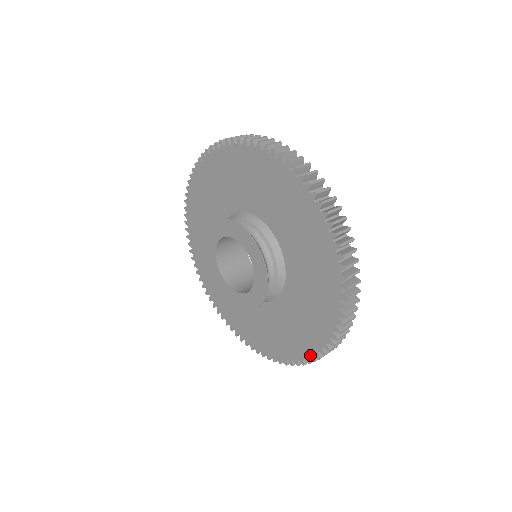
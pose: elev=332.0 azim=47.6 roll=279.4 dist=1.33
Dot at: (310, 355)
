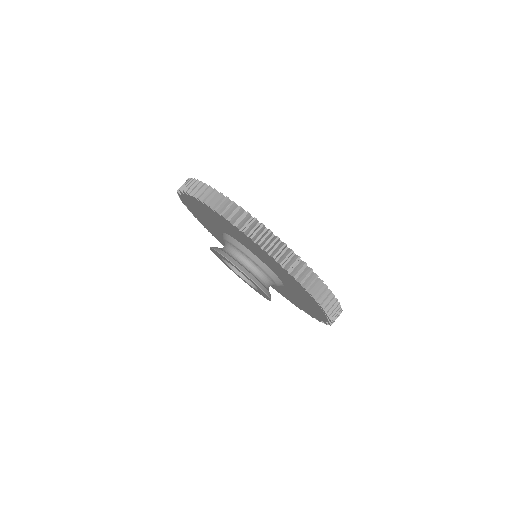
Dot at: (320, 320)
